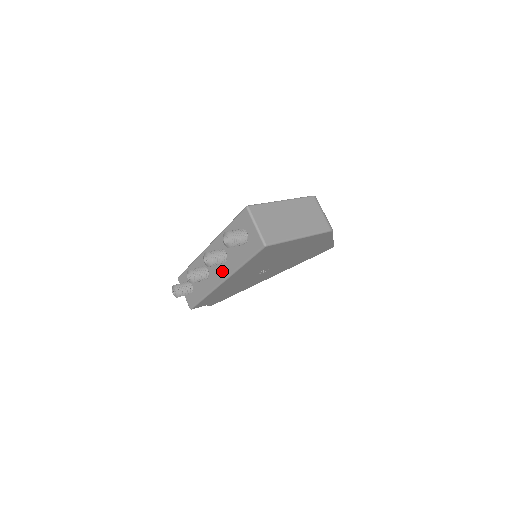
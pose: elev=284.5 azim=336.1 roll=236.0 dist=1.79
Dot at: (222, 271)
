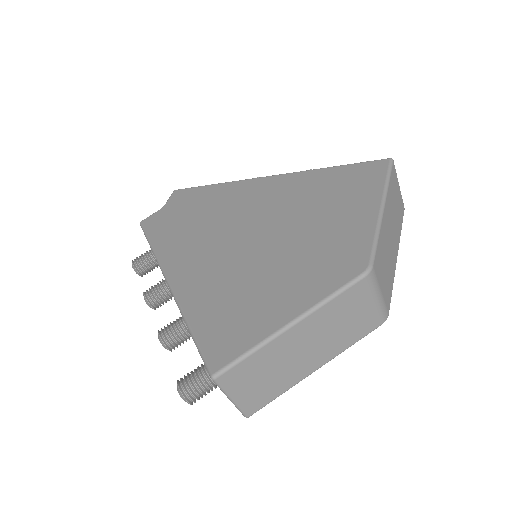
Dot at: occluded
